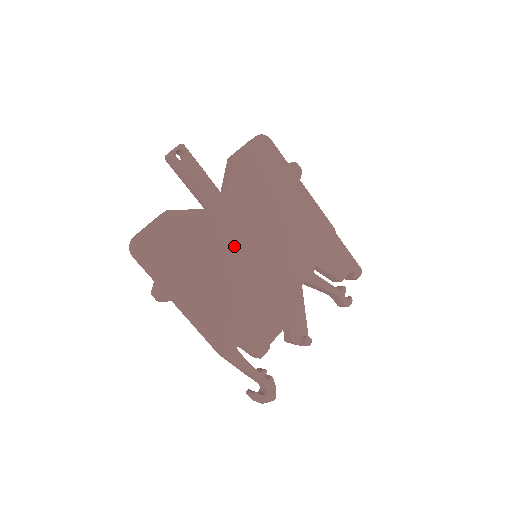
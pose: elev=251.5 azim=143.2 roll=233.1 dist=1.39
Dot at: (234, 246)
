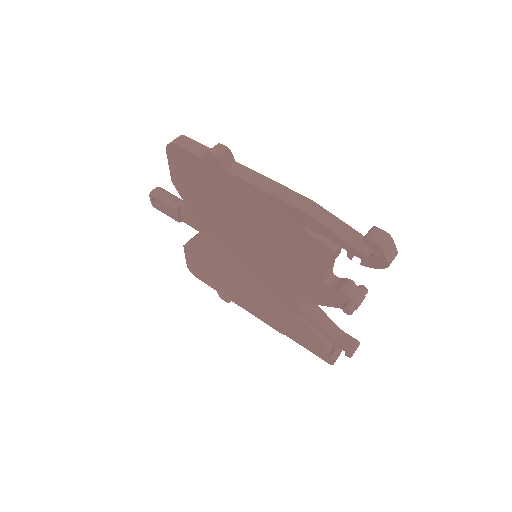
Dot at: occluded
